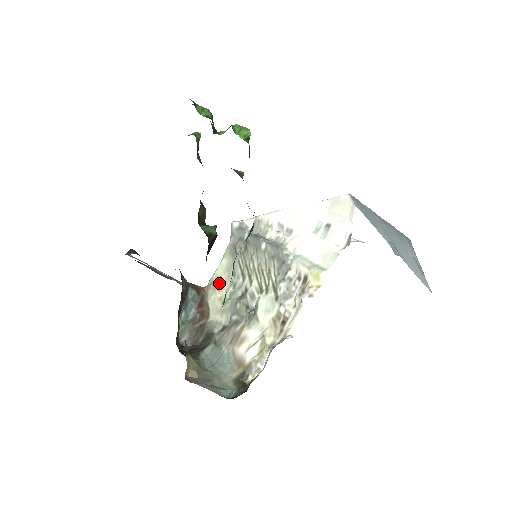
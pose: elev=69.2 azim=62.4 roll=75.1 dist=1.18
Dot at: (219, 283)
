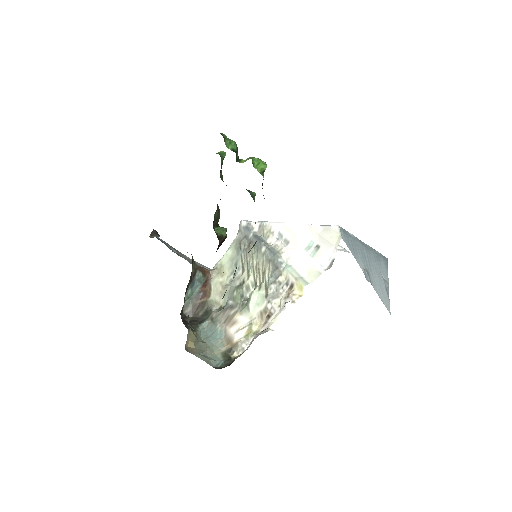
Dot at: (222, 269)
